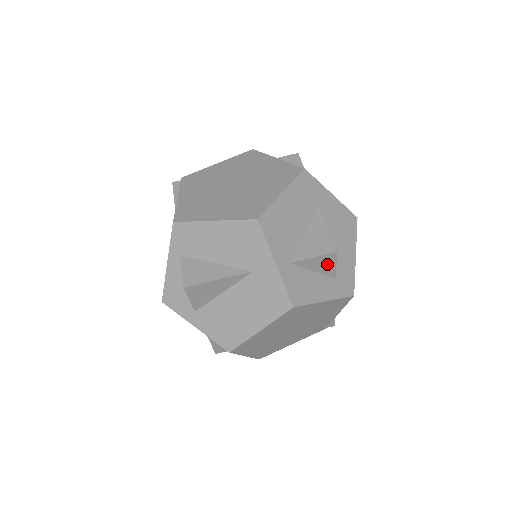
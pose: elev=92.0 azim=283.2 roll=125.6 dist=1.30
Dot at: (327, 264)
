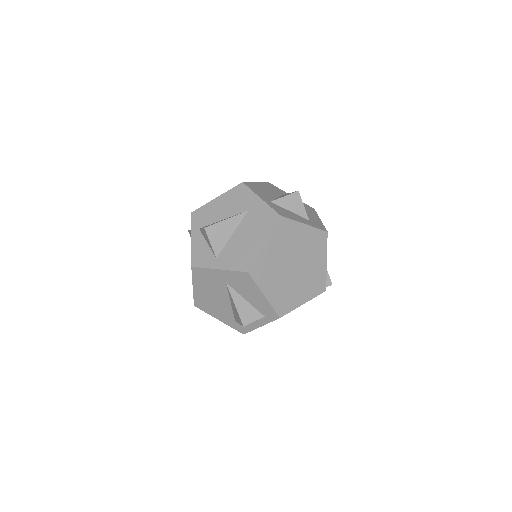
Dot at: (297, 204)
